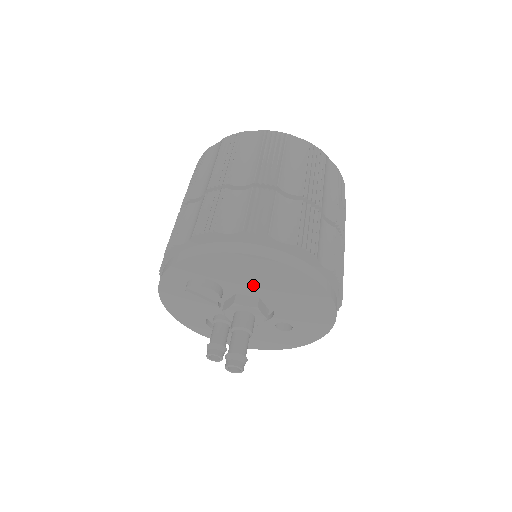
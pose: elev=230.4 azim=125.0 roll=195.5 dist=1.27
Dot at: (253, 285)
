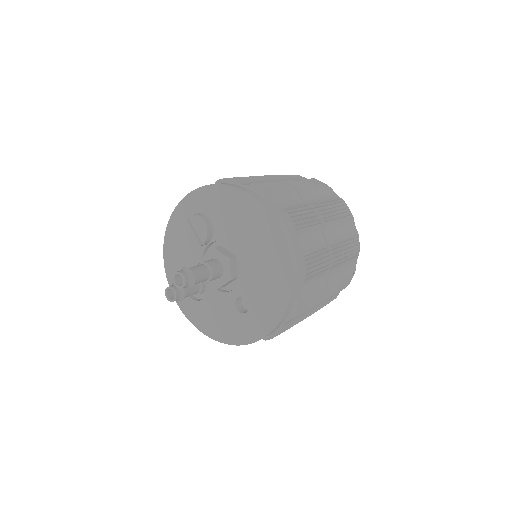
Dot at: (237, 234)
